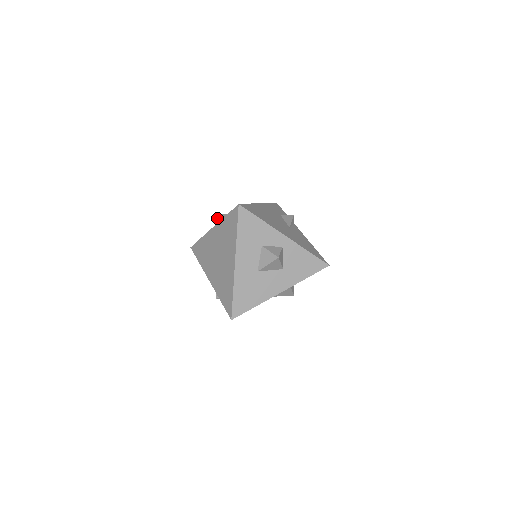
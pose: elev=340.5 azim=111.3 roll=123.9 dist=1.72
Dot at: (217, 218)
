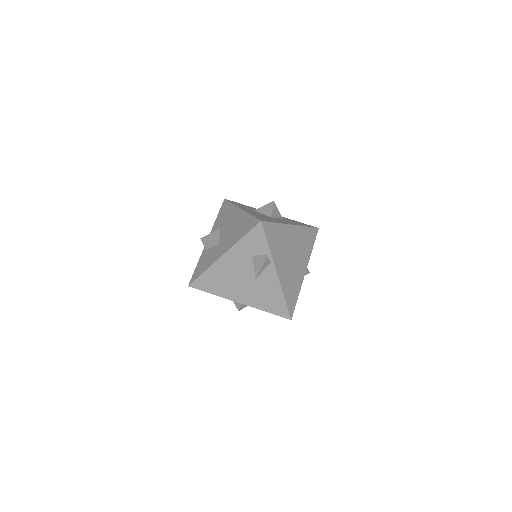
Dot at: (203, 241)
